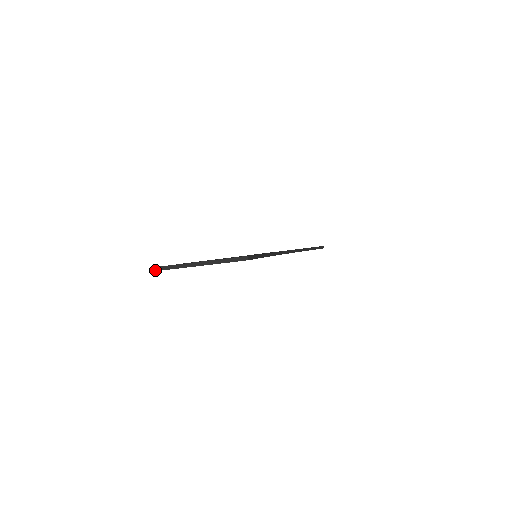
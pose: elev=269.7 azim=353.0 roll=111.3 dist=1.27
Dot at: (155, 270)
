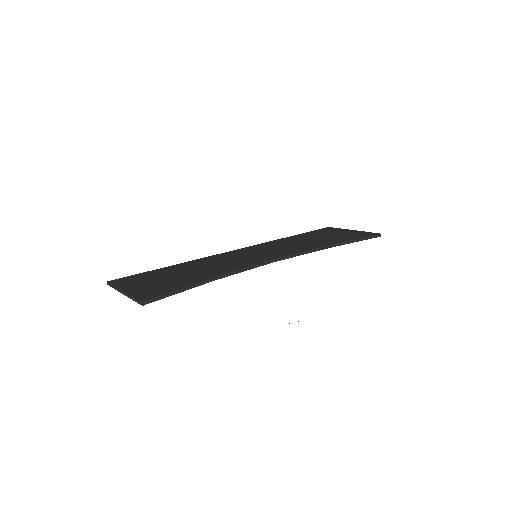
Dot at: occluded
